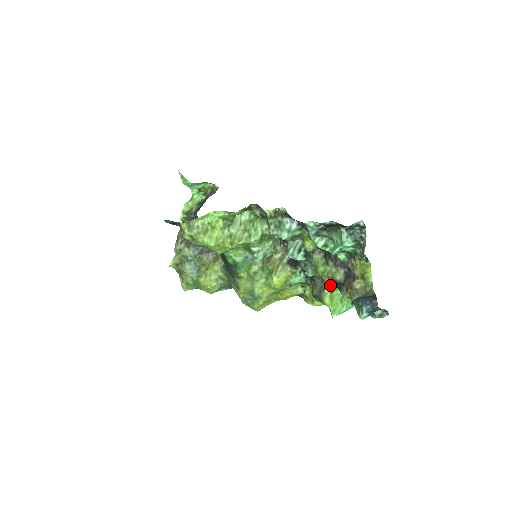
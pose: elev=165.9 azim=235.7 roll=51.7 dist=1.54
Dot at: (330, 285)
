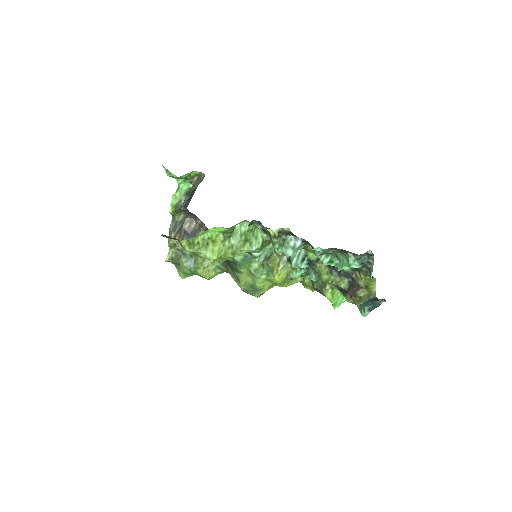
Dot at: occluded
